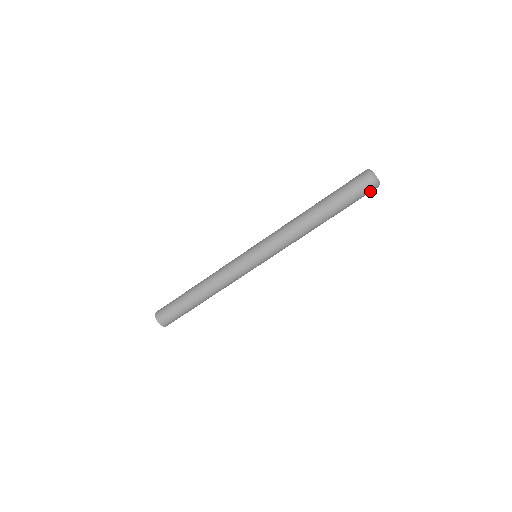
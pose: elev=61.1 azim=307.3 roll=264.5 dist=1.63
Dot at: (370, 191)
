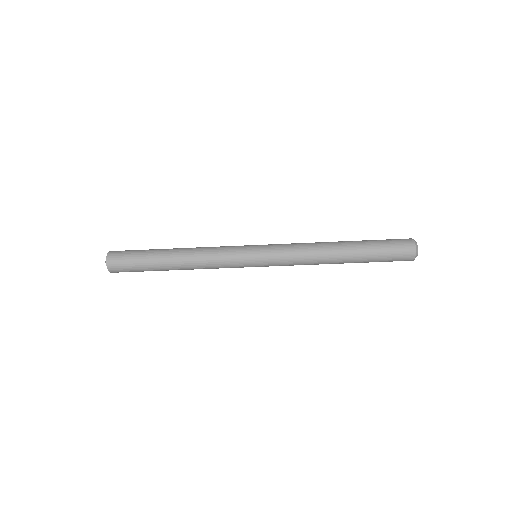
Dot at: (404, 259)
